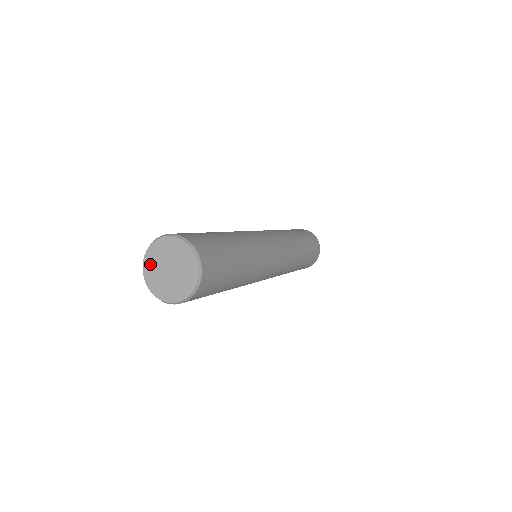
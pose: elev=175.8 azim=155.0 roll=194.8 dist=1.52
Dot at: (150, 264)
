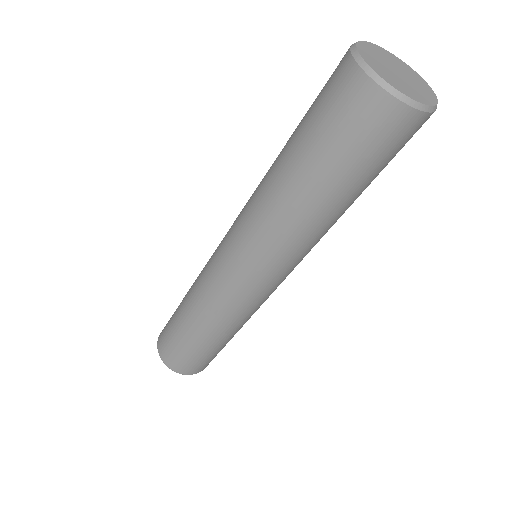
Dot at: (381, 70)
